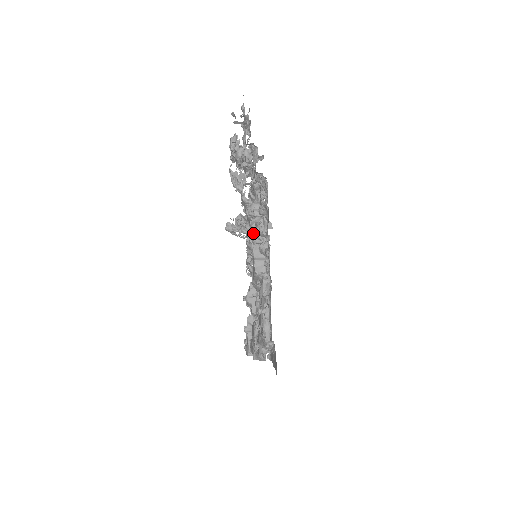
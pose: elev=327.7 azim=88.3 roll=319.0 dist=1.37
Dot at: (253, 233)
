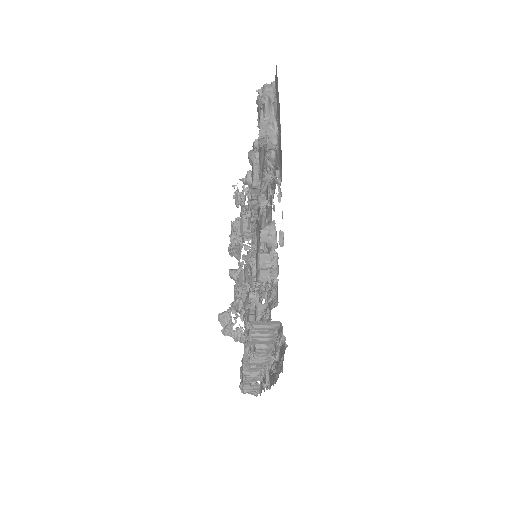
Dot at: (250, 153)
